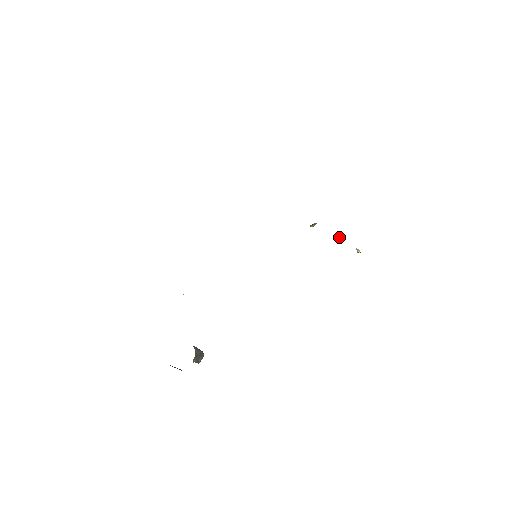
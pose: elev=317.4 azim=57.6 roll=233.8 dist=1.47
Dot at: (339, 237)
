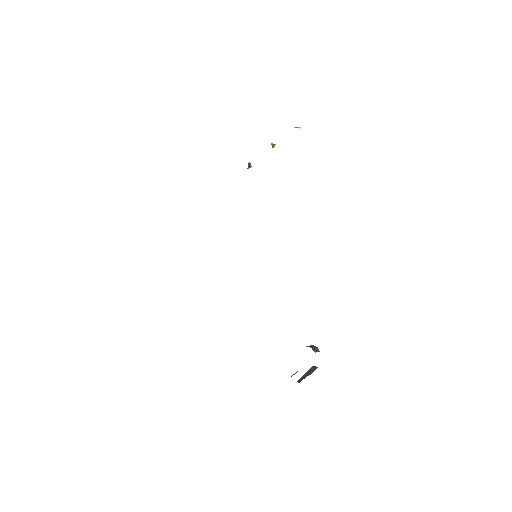
Dot at: occluded
